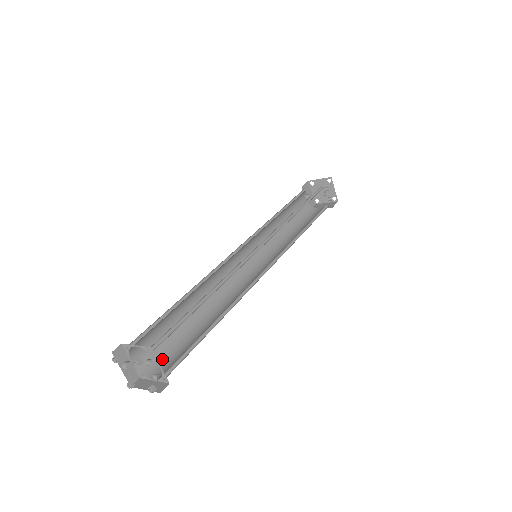
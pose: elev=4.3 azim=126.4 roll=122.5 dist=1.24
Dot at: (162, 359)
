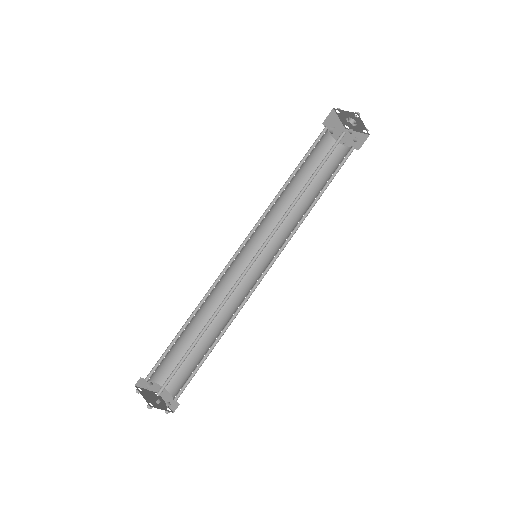
Dot at: (176, 373)
